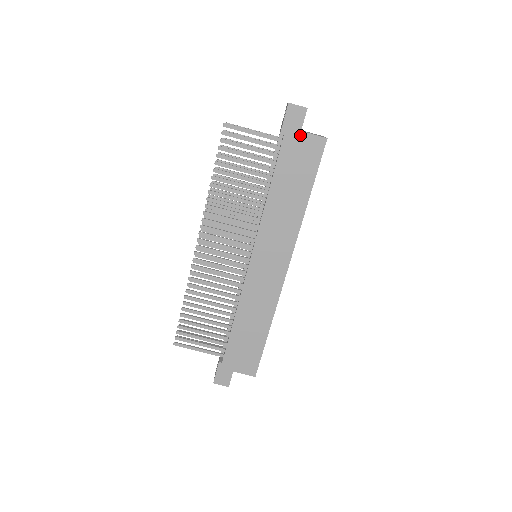
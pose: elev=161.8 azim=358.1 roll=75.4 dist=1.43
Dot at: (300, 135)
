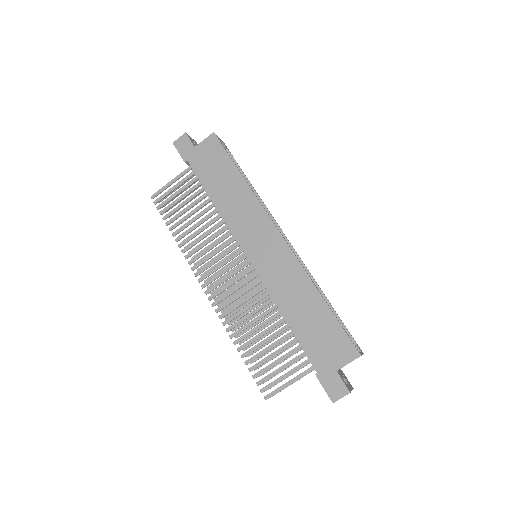
Dot at: (196, 149)
